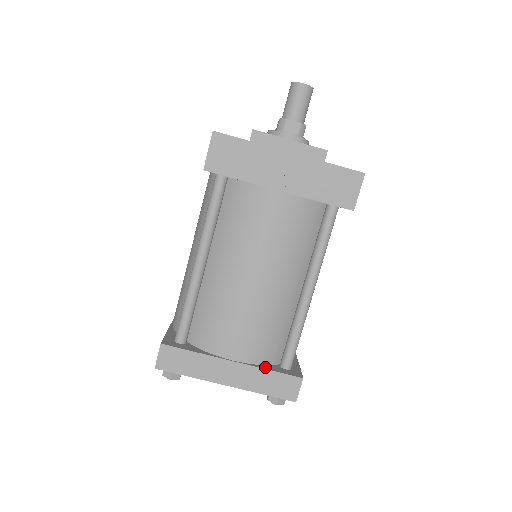
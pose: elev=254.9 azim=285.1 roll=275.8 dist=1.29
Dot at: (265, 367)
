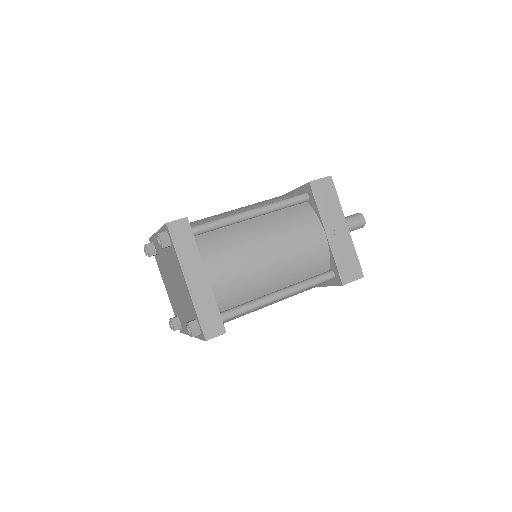
Dot at: (215, 301)
